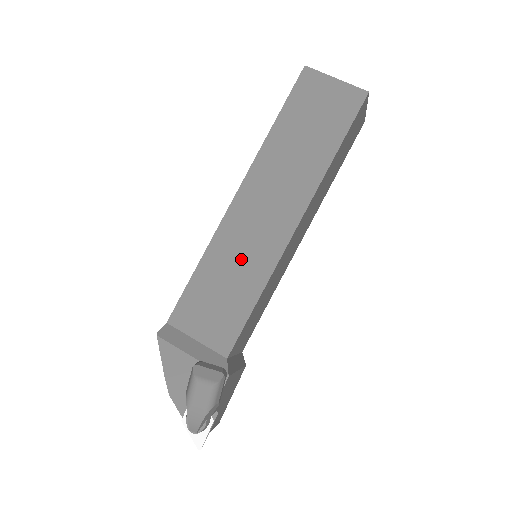
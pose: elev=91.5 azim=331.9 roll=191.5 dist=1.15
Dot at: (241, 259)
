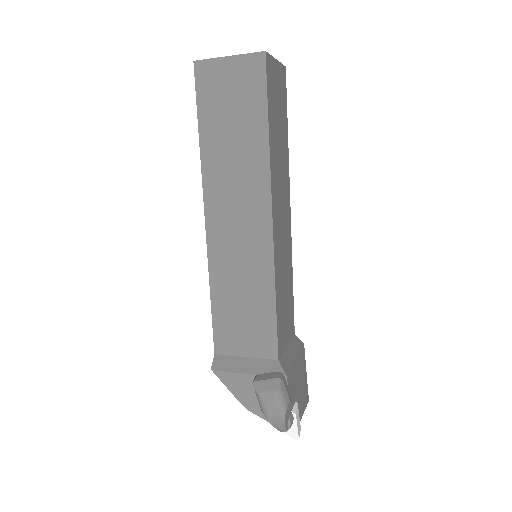
Dot at: (242, 272)
